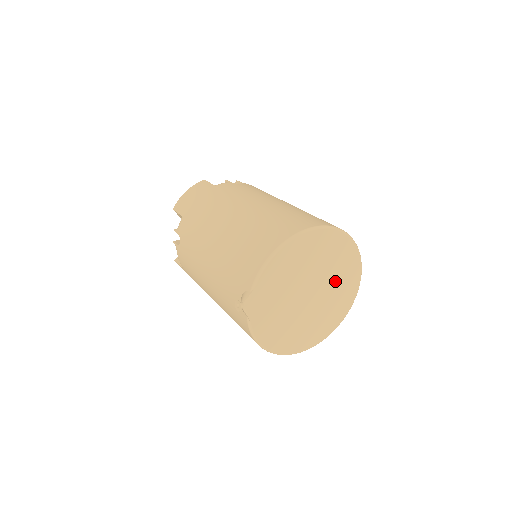
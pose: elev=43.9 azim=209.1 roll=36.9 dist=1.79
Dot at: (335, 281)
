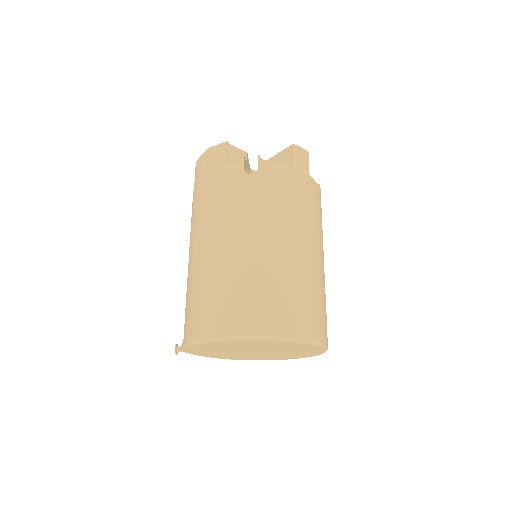
Dot at: (287, 349)
